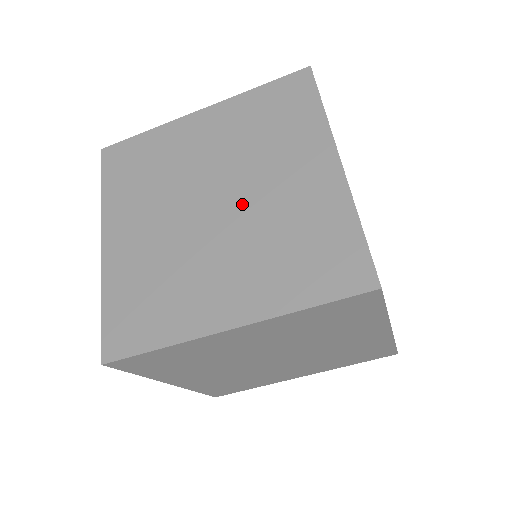
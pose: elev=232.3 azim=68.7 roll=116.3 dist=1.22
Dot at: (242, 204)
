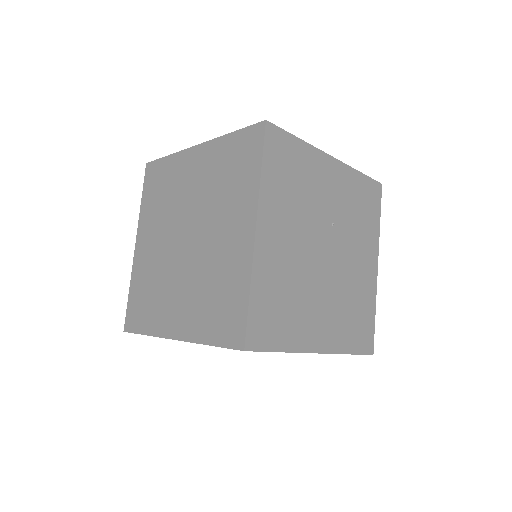
Dot at: (198, 246)
